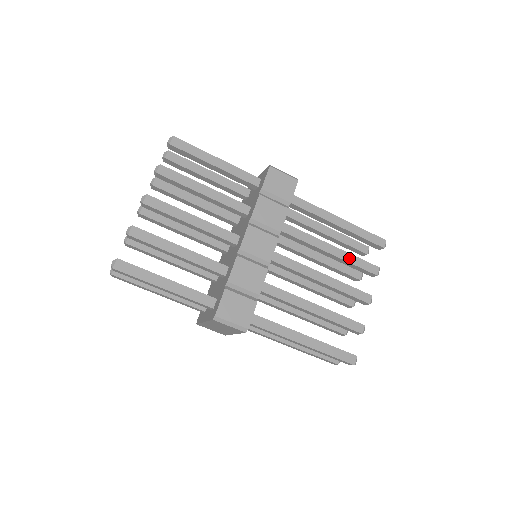
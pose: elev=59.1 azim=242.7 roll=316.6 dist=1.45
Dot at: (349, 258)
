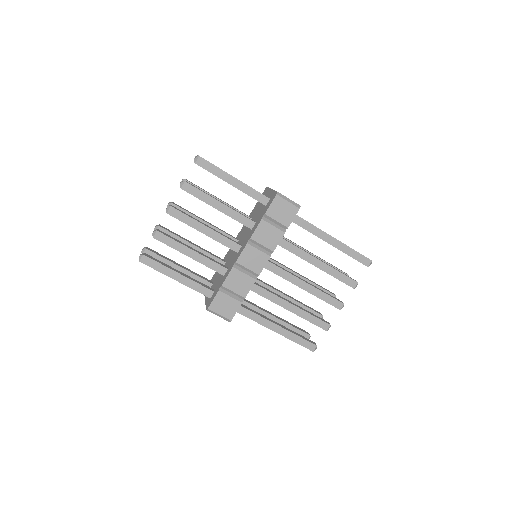
Dot at: (332, 272)
